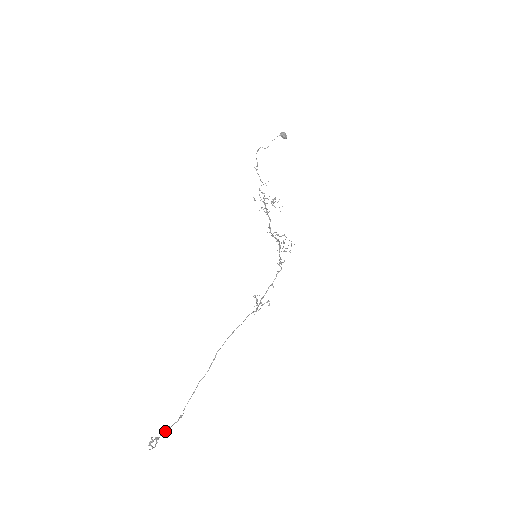
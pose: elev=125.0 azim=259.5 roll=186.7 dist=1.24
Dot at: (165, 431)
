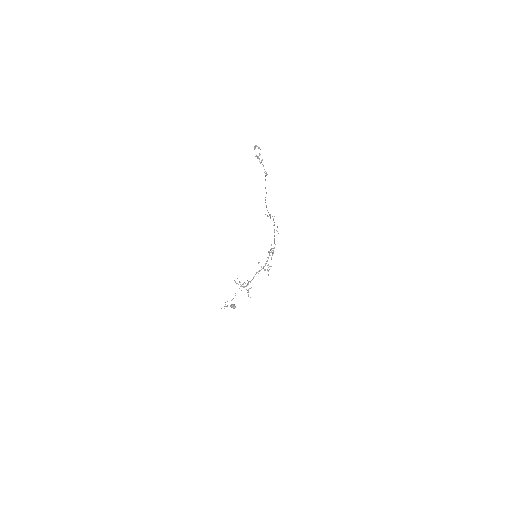
Dot at: occluded
